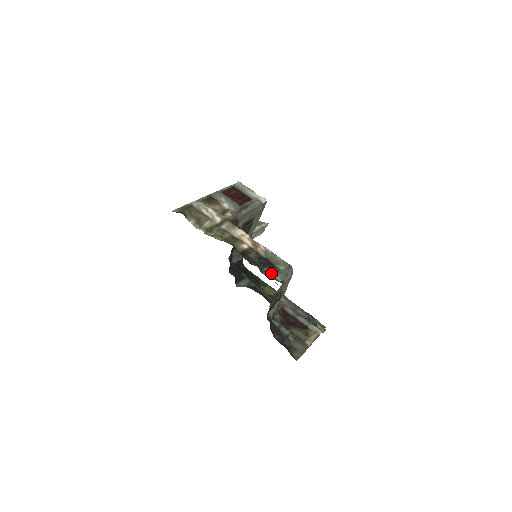
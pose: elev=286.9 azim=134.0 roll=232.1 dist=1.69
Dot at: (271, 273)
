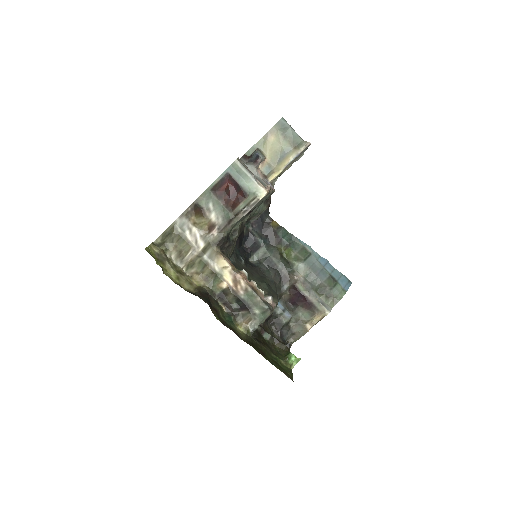
Dot at: (245, 320)
